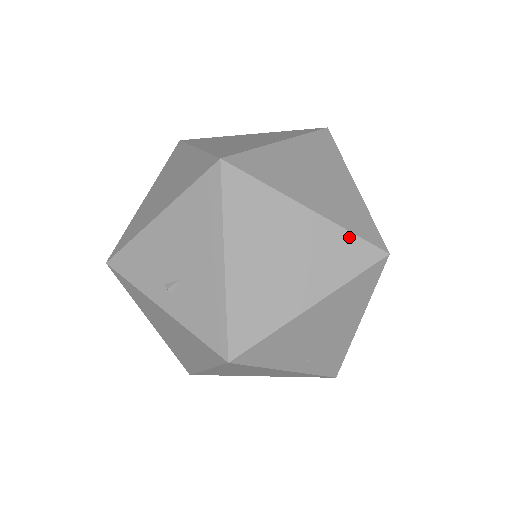
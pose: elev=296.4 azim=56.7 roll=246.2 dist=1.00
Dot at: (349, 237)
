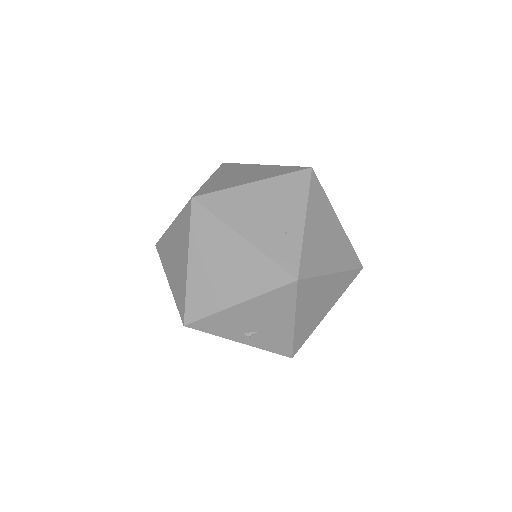
Dot at: (349, 273)
